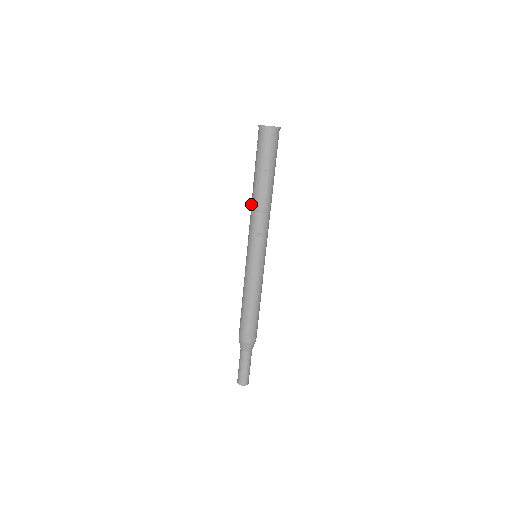
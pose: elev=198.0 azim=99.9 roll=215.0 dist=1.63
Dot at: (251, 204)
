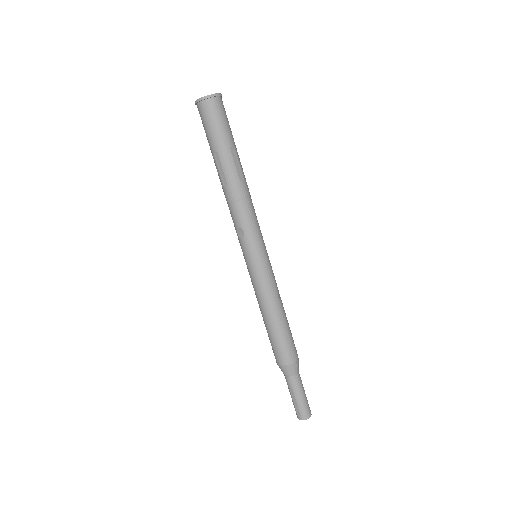
Dot at: occluded
